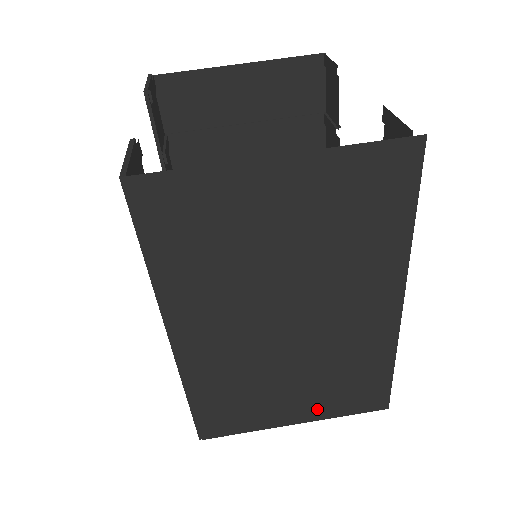
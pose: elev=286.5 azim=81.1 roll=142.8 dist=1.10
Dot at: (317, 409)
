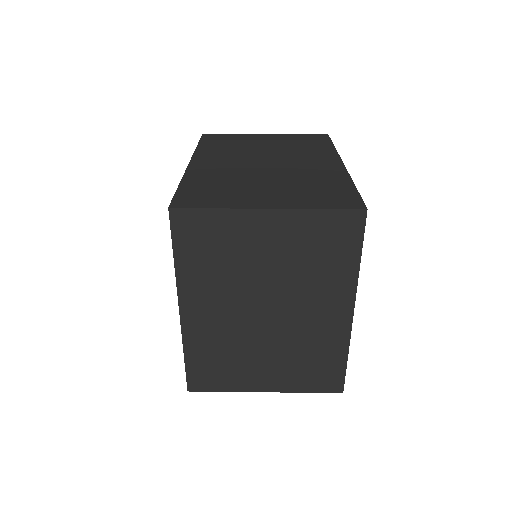
Dot at: (290, 201)
